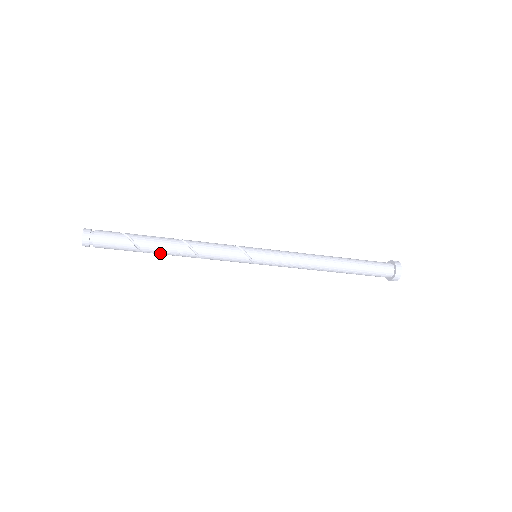
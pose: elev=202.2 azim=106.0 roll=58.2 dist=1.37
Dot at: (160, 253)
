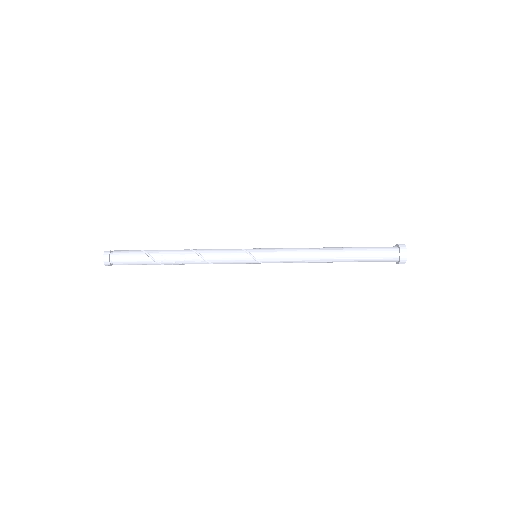
Dot at: (168, 259)
